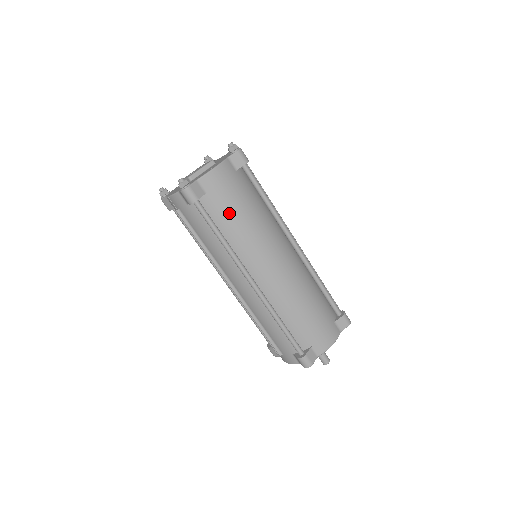
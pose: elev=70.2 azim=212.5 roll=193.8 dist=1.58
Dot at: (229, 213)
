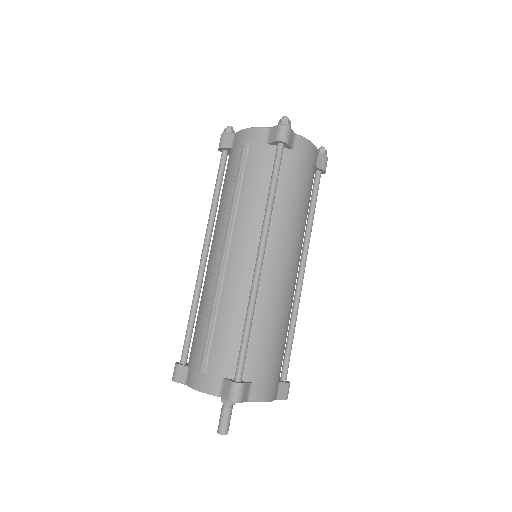
Dot at: (294, 183)
